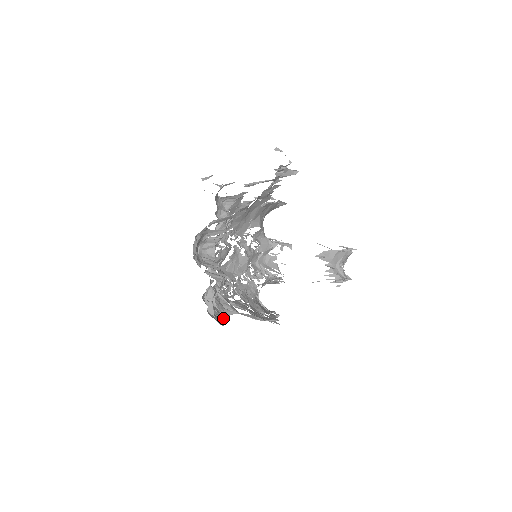
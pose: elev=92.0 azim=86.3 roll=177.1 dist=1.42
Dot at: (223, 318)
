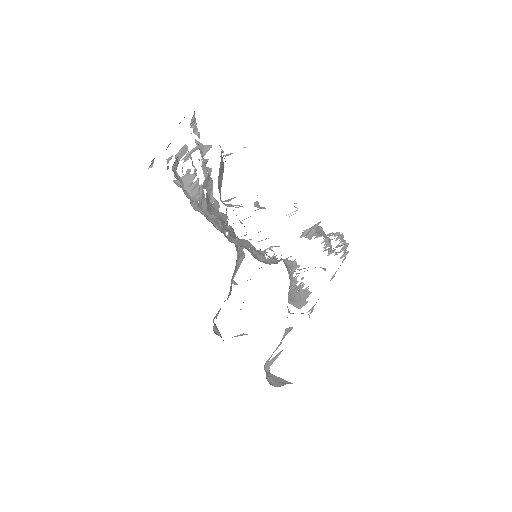
Dot at: occluded
